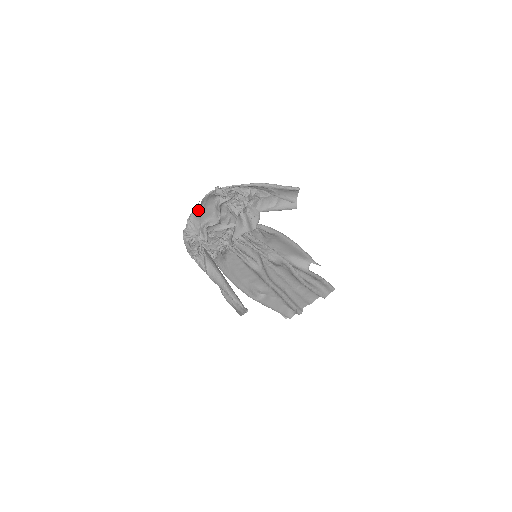
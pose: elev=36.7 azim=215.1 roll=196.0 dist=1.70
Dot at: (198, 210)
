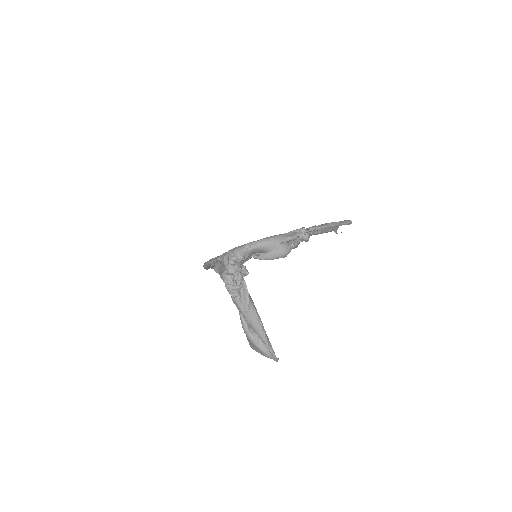
Dot at: (270, 250)
